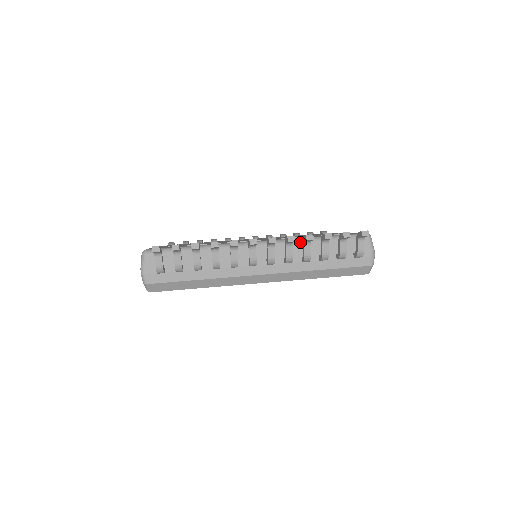
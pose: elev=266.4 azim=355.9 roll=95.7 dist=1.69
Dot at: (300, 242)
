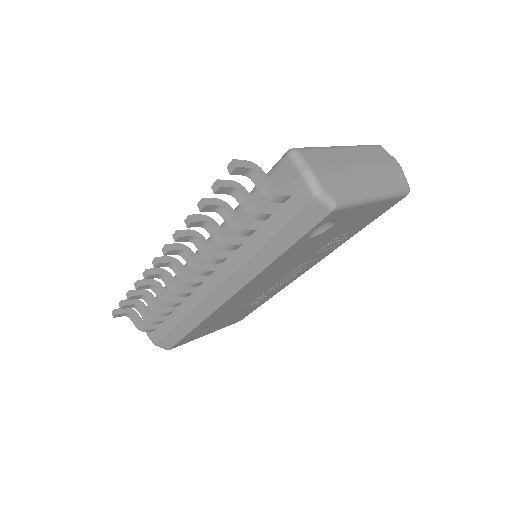
Dot at: (225, 224)
